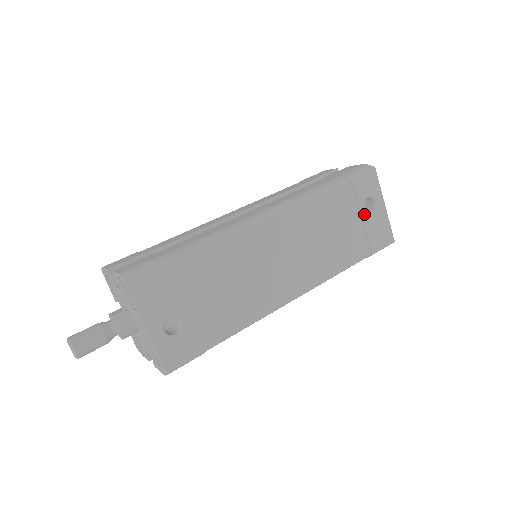
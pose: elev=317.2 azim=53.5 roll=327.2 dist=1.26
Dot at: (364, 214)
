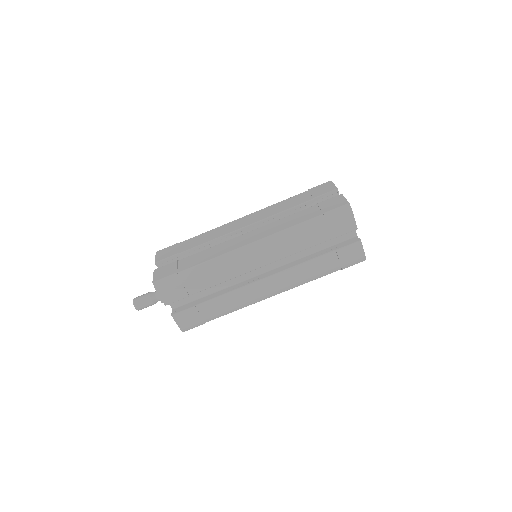
Dot at: occluded
